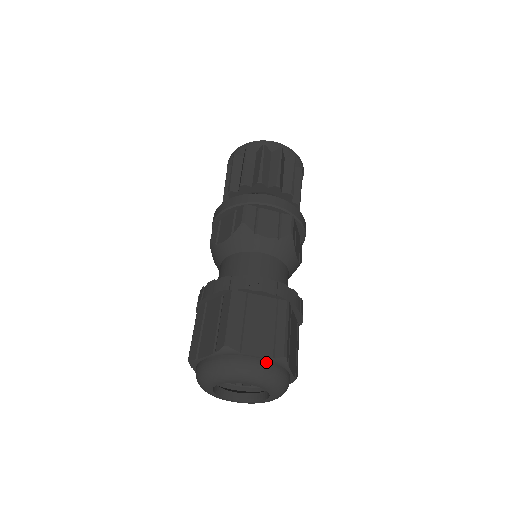
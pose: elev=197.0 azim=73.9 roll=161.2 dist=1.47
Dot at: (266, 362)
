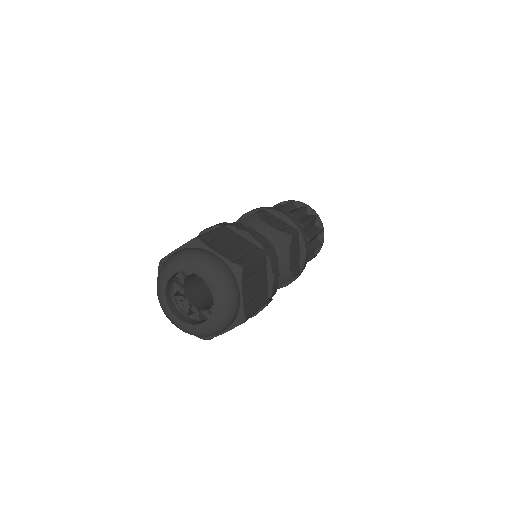
Dot at: (183, 249)
